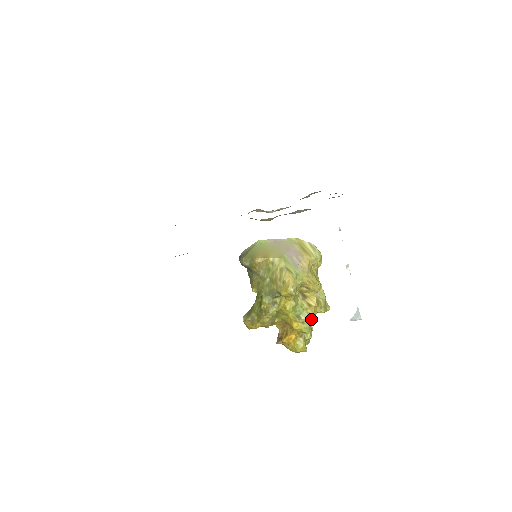
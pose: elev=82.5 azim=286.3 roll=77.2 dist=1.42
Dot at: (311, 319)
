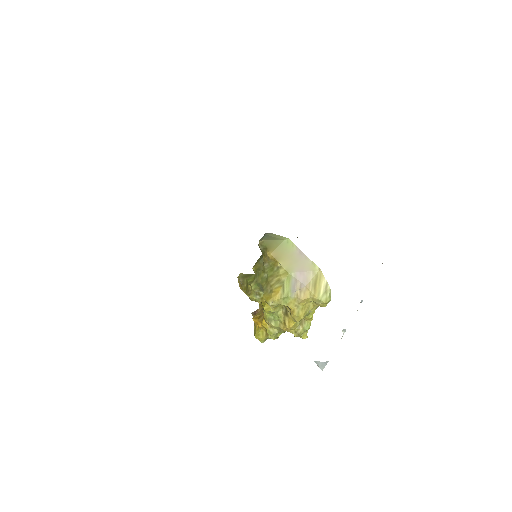
Dot at: (281, 330)
